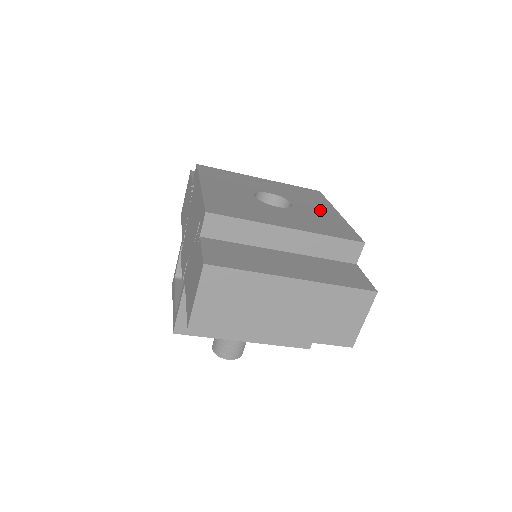
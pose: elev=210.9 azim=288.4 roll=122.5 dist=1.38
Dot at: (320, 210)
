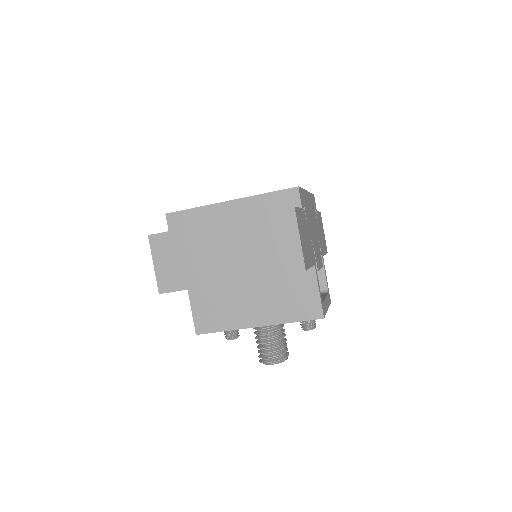
Dot at: occluded
